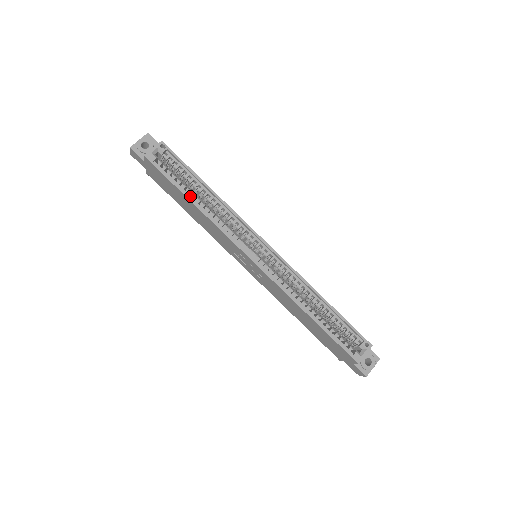
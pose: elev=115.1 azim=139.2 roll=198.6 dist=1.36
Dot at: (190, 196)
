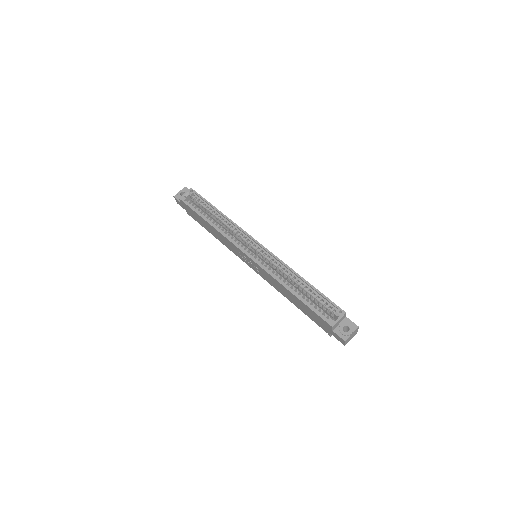
Dot at: (207, 218)
